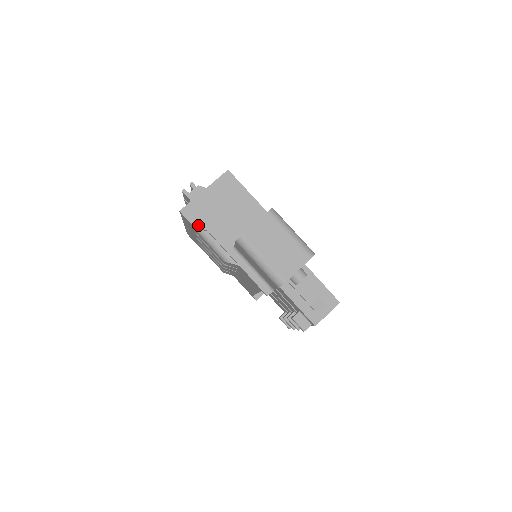
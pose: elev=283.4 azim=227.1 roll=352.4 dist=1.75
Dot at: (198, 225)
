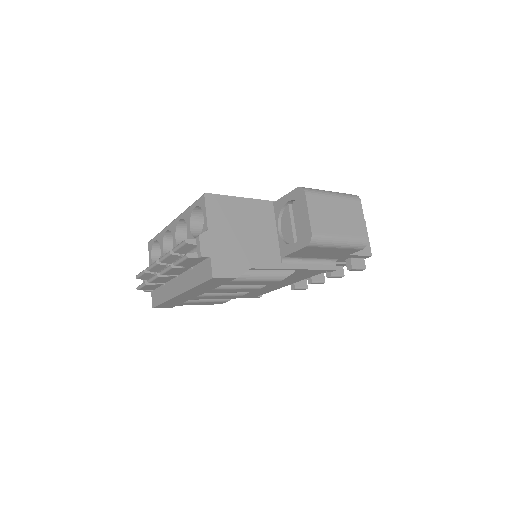
Dot at: (240, 272)
